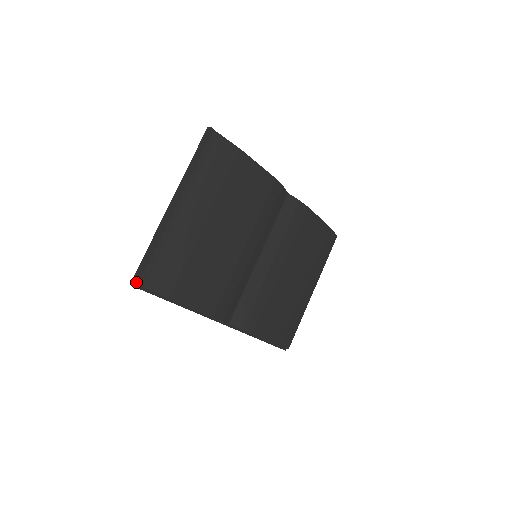
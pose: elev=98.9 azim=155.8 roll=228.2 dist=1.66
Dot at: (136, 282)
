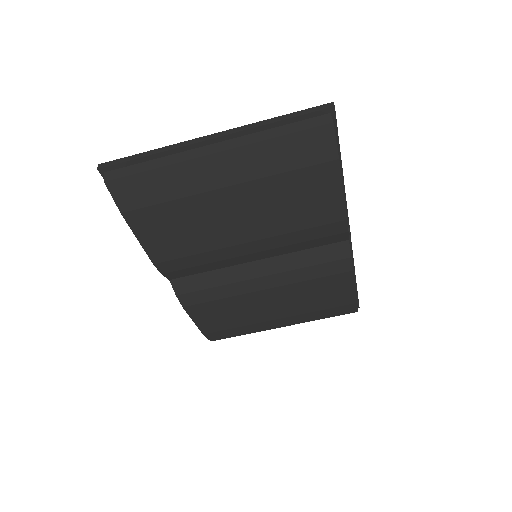
Dot at: (104, 169)
